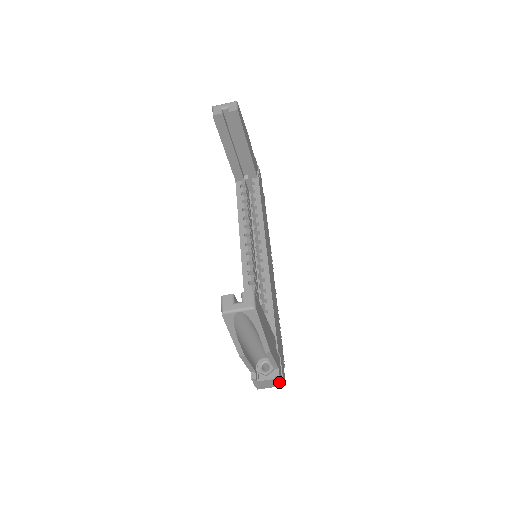
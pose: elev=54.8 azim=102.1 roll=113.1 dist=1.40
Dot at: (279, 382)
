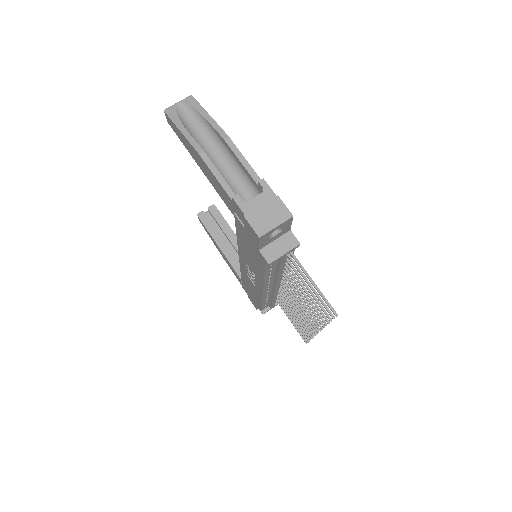
Dot at: (276, 205)
